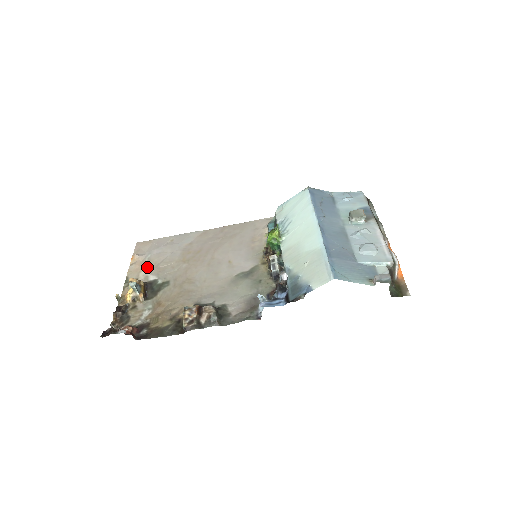
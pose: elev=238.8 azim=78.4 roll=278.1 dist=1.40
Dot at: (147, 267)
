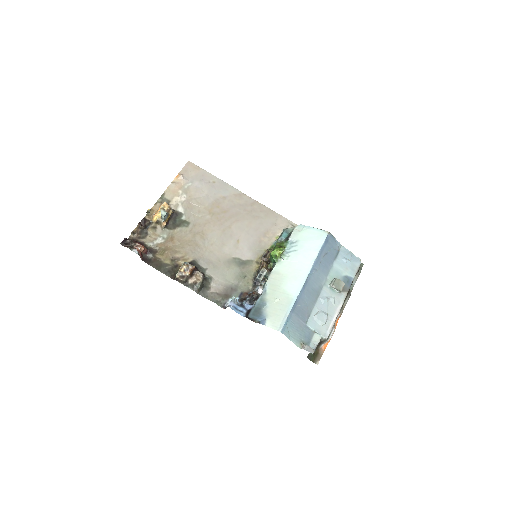
Dot at: (183, 195)
